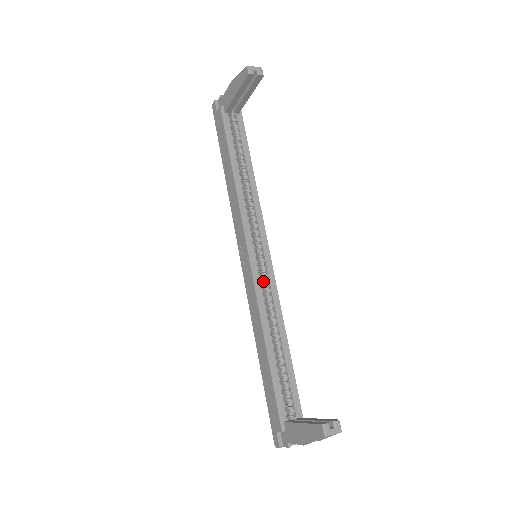
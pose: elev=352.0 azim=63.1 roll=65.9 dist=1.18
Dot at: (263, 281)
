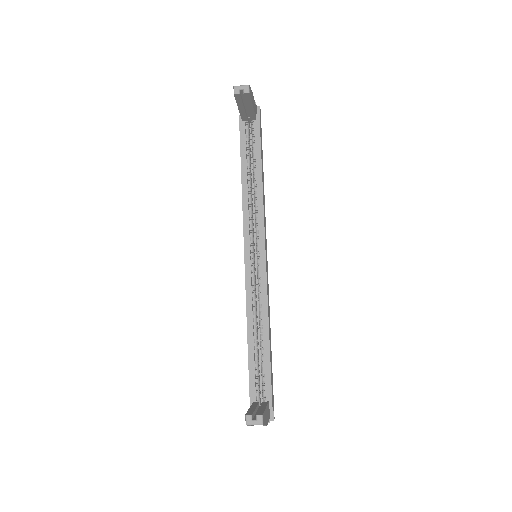
Dot at: occluded
